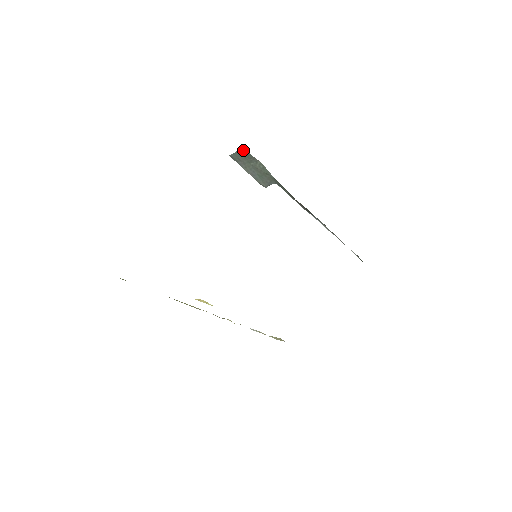
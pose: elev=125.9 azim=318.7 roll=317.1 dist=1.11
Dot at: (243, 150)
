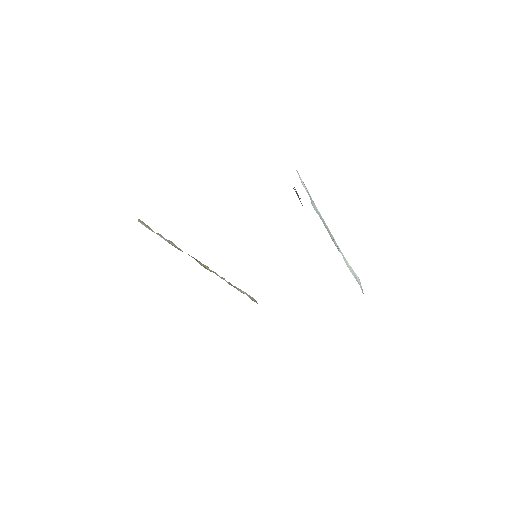
Dot at: occluded
